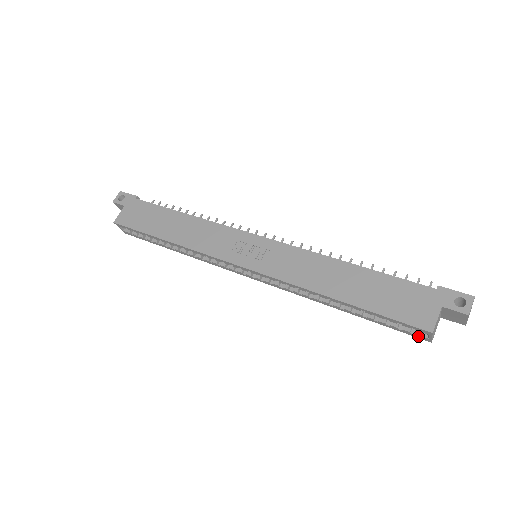
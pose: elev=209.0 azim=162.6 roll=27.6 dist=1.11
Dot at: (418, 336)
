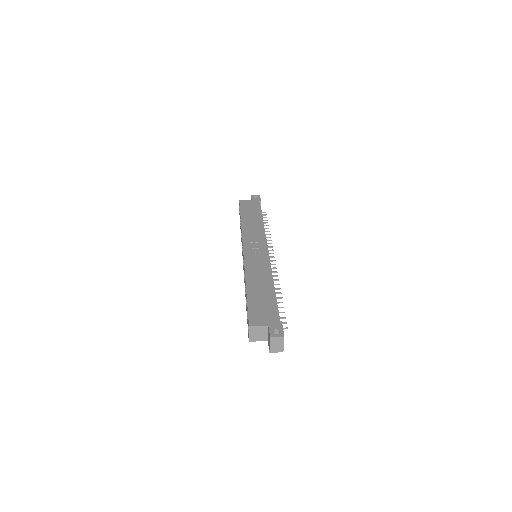
Dot at: (248, 333)
